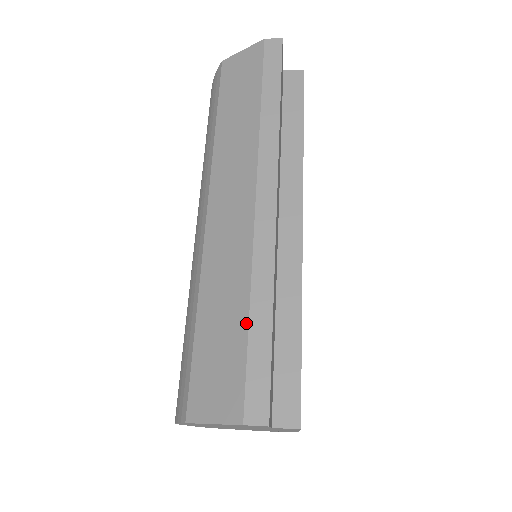
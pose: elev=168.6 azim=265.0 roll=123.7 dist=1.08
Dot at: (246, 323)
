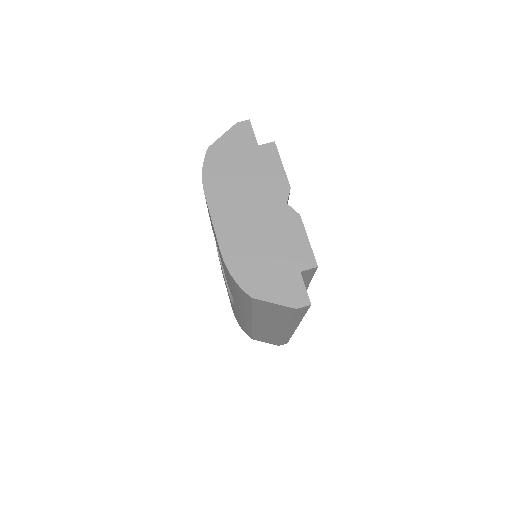
Dot at: (280, 341)
